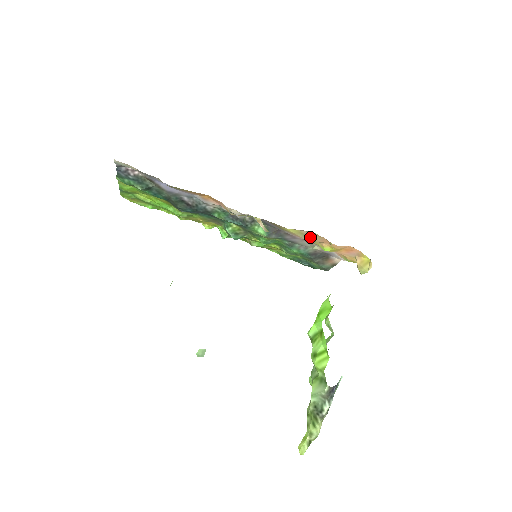
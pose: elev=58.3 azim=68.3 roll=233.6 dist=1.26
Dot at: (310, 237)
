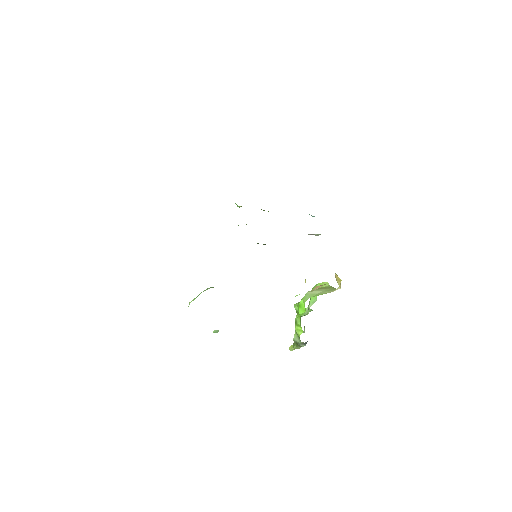
Dot at: occluded
